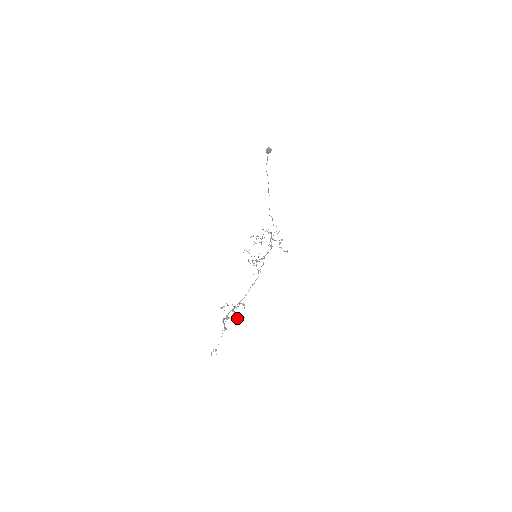
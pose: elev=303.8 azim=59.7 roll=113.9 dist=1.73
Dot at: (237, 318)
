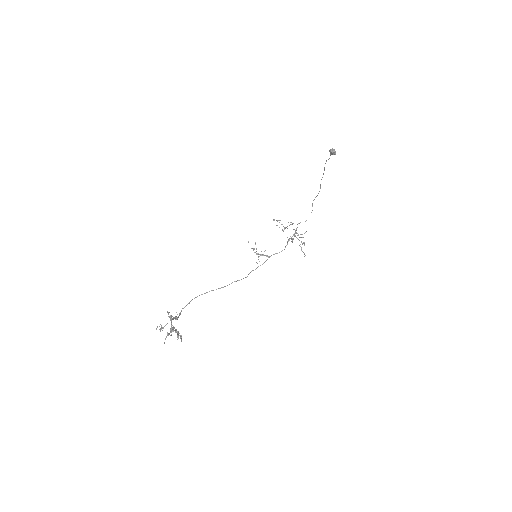
Dot at: (178, 331)
